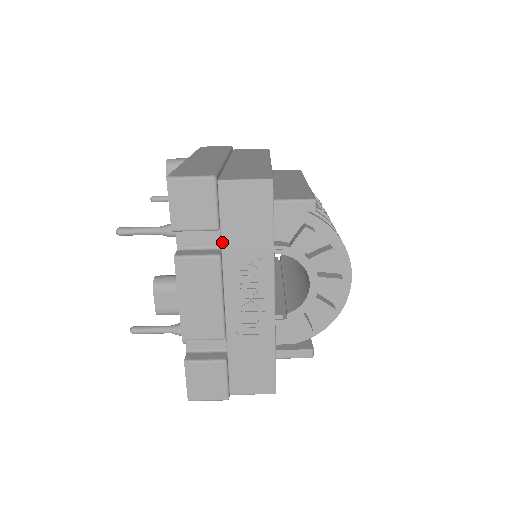
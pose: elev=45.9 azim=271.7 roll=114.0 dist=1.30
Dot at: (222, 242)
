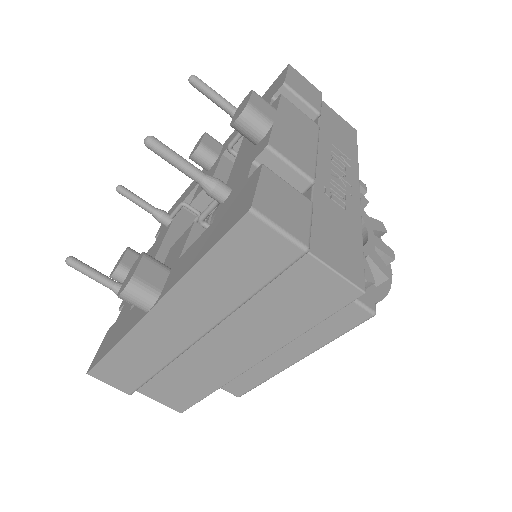
Dot at: (319, 125)
